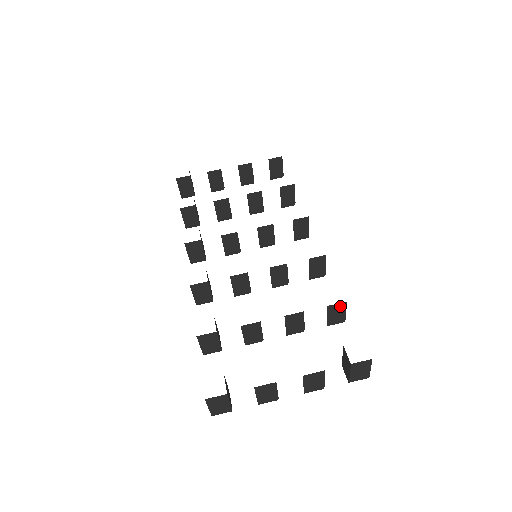
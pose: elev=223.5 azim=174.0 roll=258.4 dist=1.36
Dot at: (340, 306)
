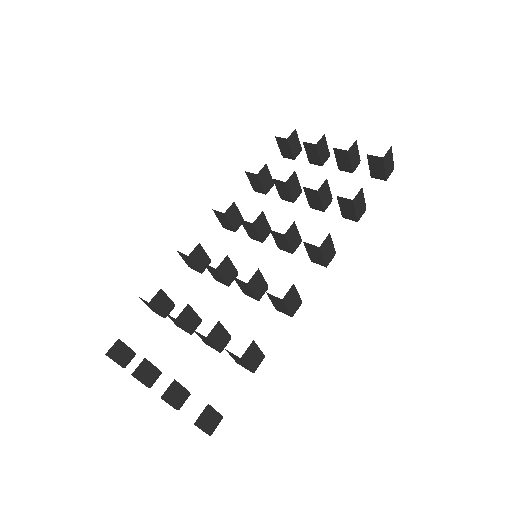
Dot at: (237, 357)
